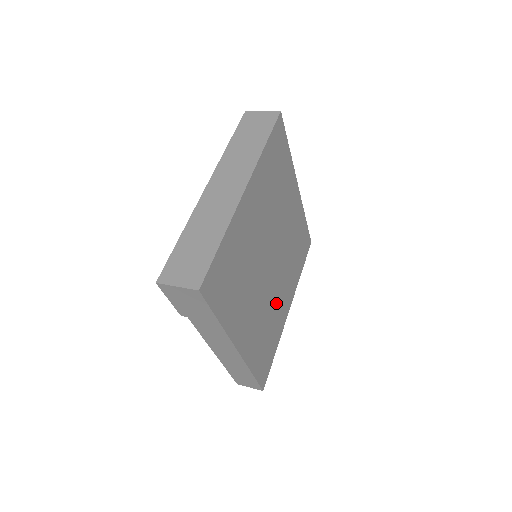
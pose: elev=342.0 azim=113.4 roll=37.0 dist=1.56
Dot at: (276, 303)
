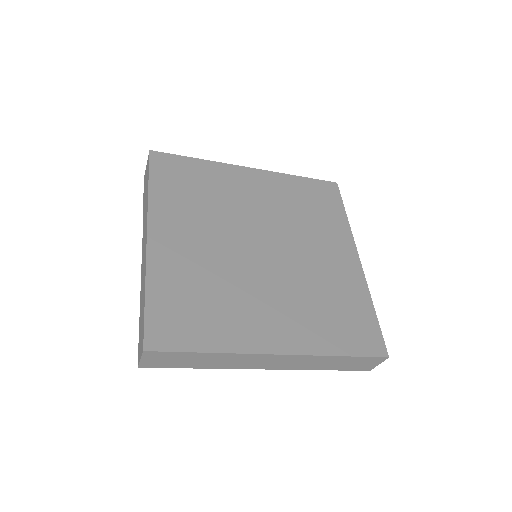
Dot at: (247, 298)
